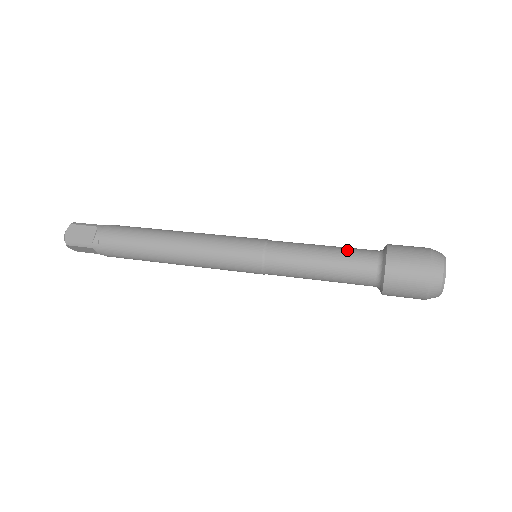
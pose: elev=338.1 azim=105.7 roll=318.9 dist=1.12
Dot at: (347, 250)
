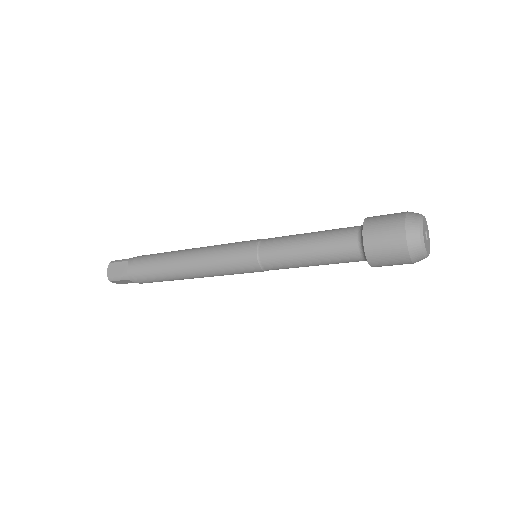
Dot at: (329, 233)
